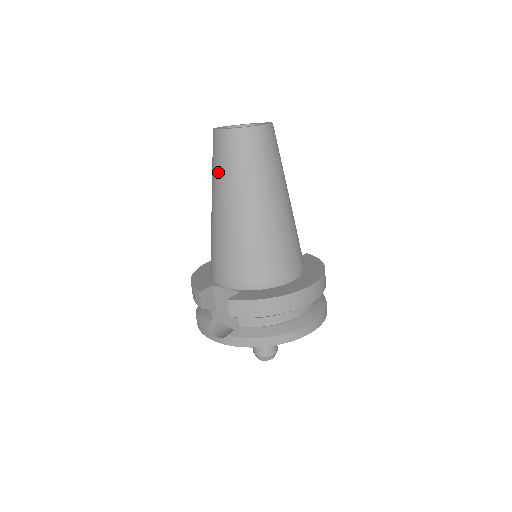
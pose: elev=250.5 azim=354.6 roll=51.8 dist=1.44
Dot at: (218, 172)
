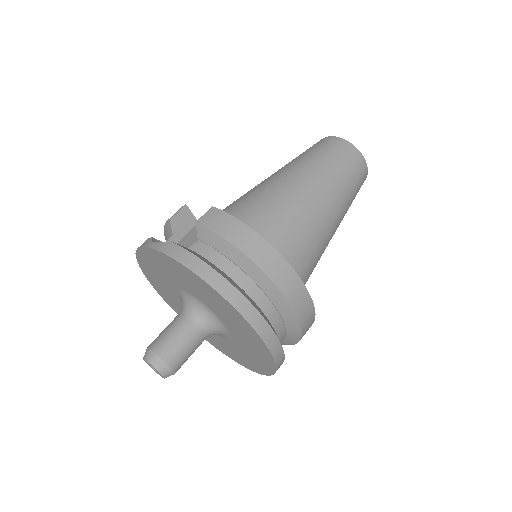
Dot at: (298, 157)
